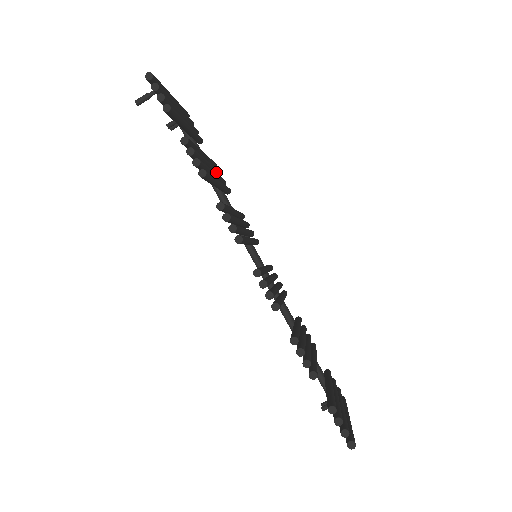
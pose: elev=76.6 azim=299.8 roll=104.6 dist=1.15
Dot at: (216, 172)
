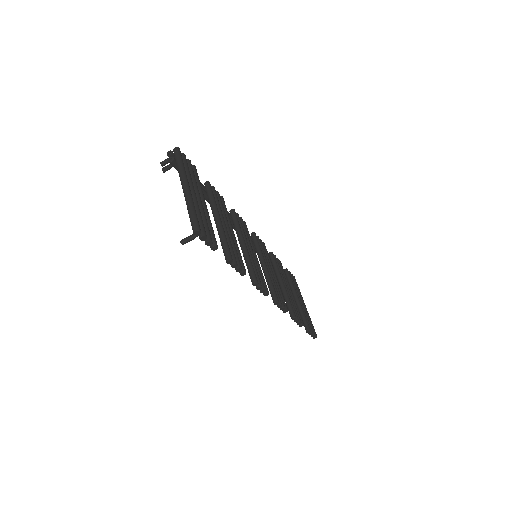
Dot at: (218, 204)
